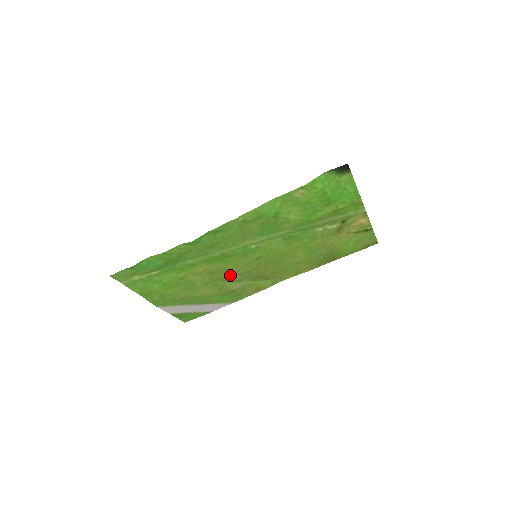
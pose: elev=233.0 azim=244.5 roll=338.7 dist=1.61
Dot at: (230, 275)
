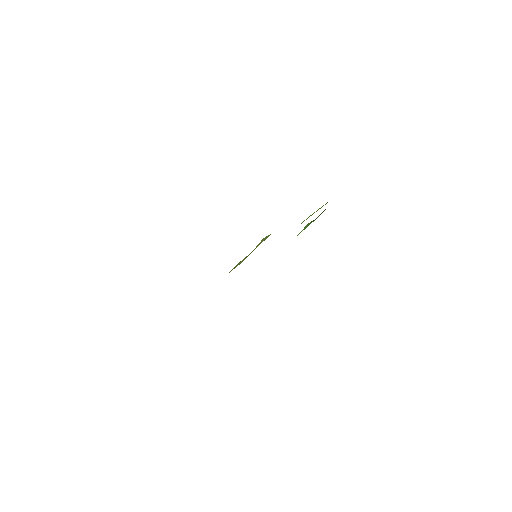
Dot at: occluded
